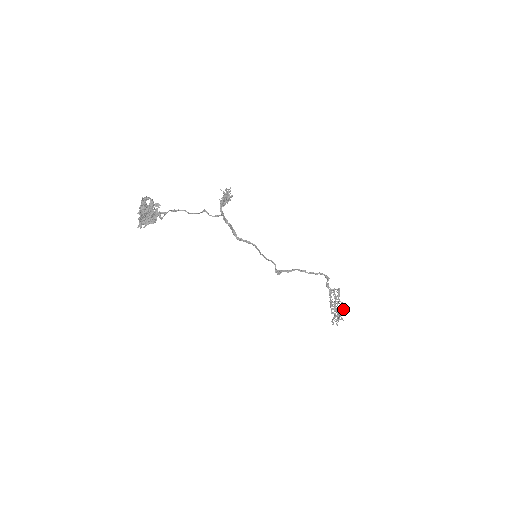
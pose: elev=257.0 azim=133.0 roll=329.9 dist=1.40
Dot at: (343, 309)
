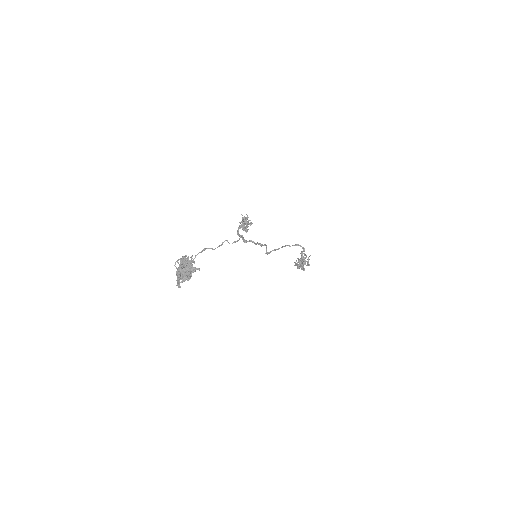
Dot at: occluded
